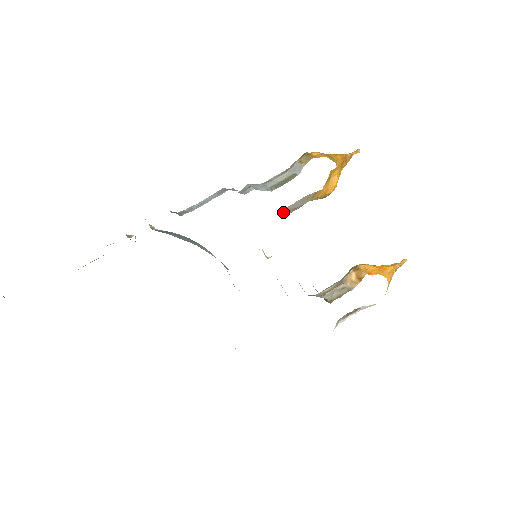
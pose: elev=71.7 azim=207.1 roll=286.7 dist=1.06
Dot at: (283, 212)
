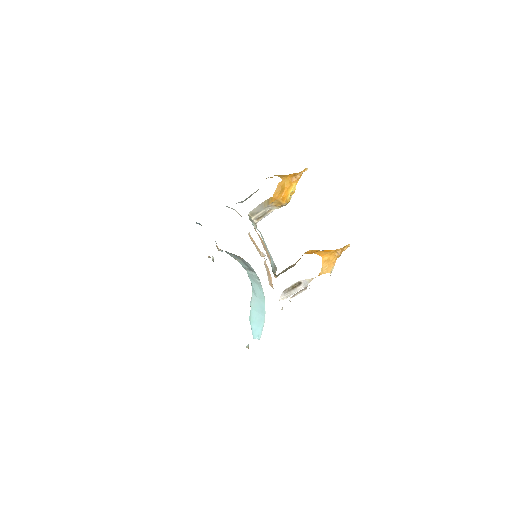
Dot at: (249, 215)
